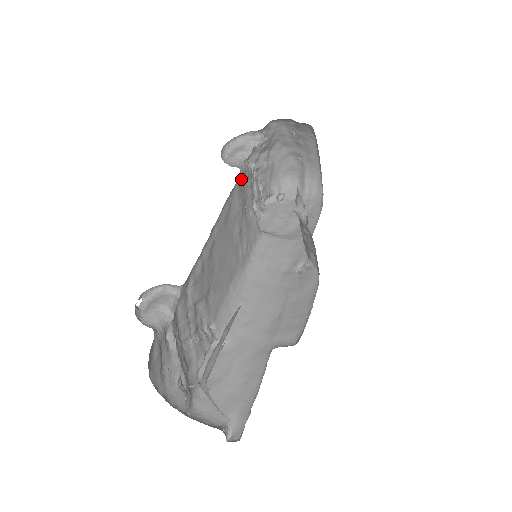
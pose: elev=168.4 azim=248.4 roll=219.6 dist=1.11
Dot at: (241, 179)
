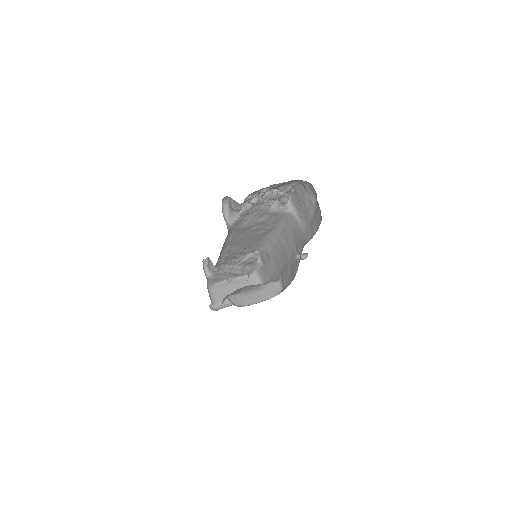
Dot at: (236, 224)
